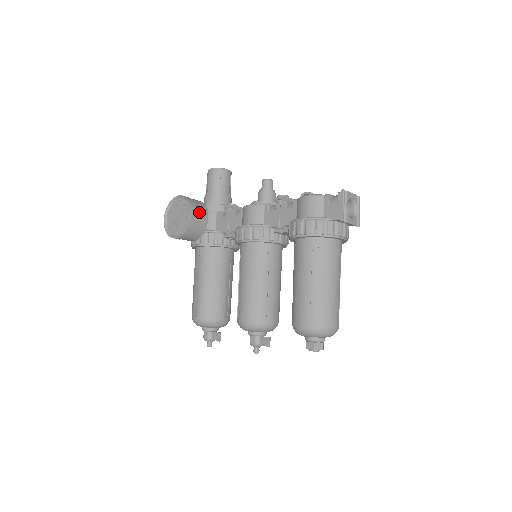
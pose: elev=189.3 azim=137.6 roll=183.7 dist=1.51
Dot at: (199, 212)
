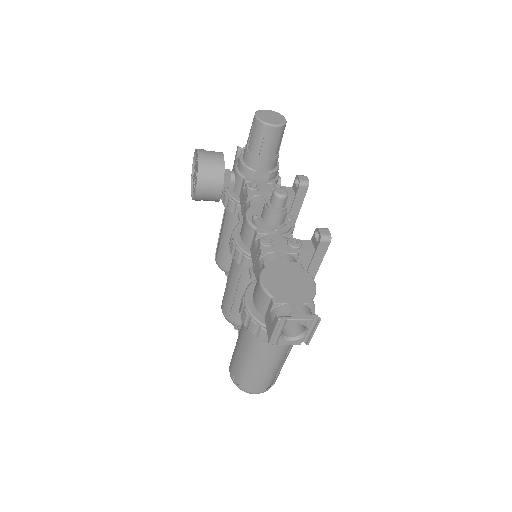
Dot at: (209, 185)
